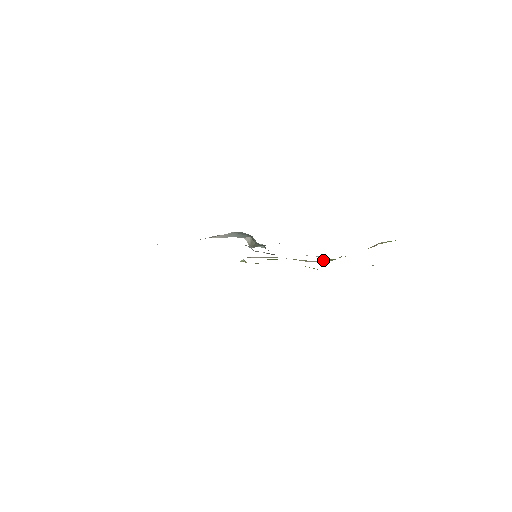
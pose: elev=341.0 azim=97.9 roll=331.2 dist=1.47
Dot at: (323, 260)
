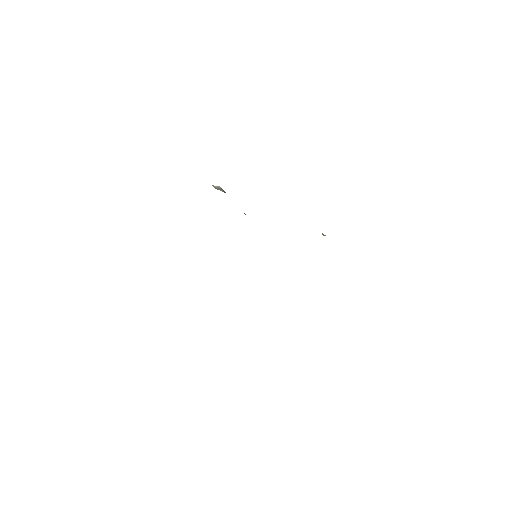
Dot at: occluded
